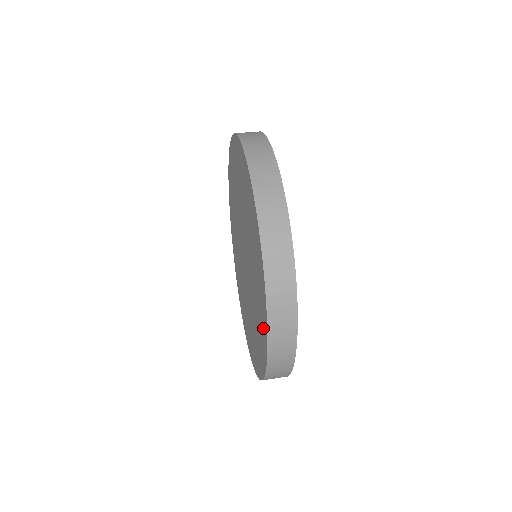
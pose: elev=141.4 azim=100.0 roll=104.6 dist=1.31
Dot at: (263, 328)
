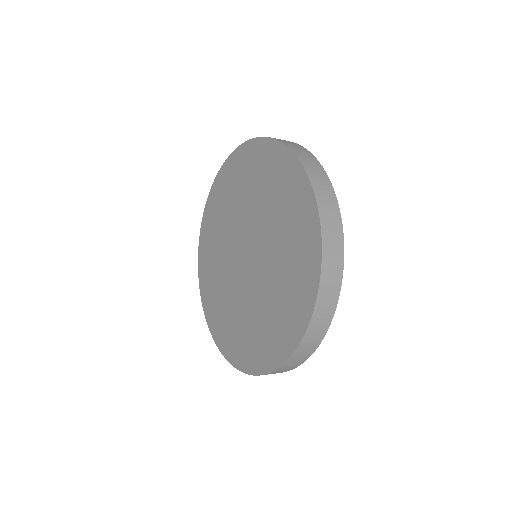
Dot at: (294, 182)
